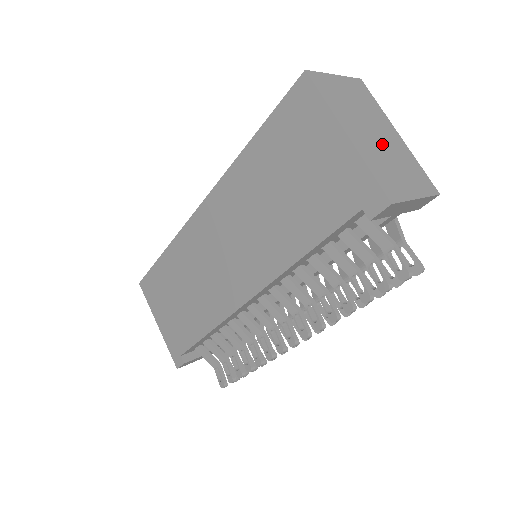
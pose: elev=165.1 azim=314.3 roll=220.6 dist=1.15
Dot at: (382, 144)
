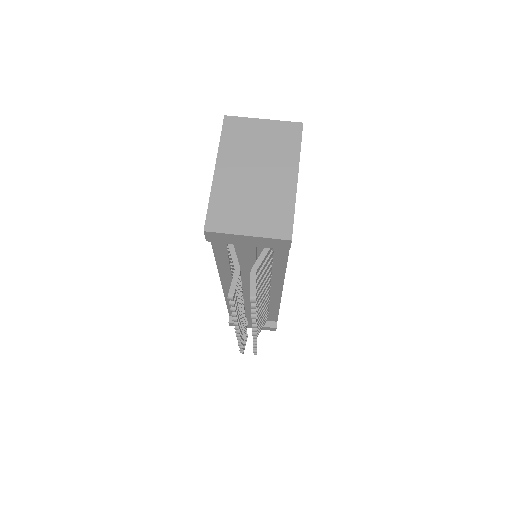
Dot at: (256, 184)
